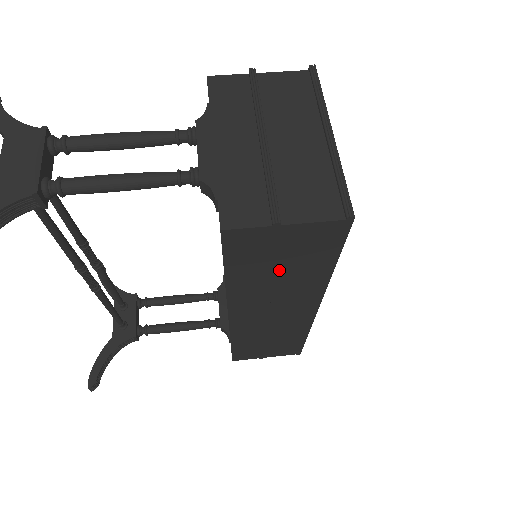
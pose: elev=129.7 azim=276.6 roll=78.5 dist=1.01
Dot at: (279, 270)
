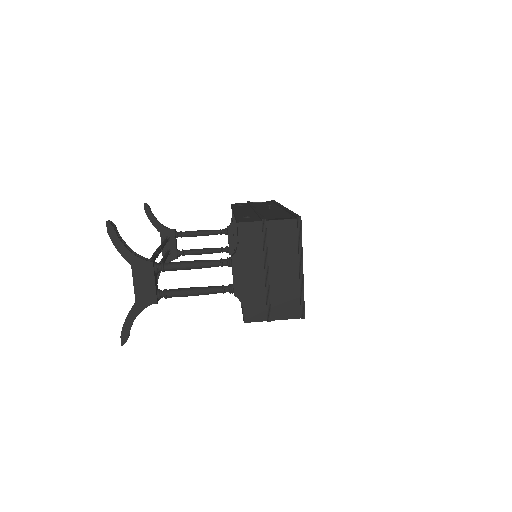
Dot at: occluded
